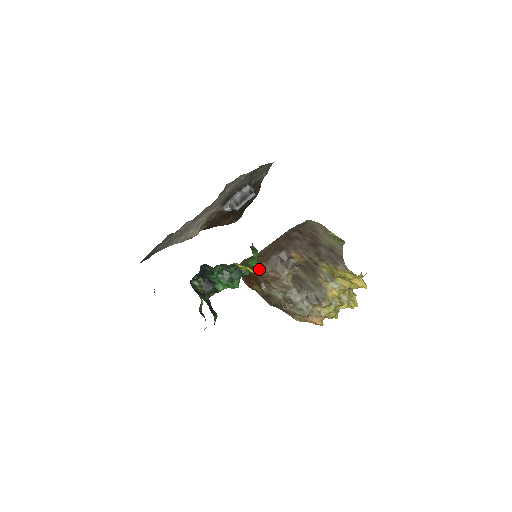
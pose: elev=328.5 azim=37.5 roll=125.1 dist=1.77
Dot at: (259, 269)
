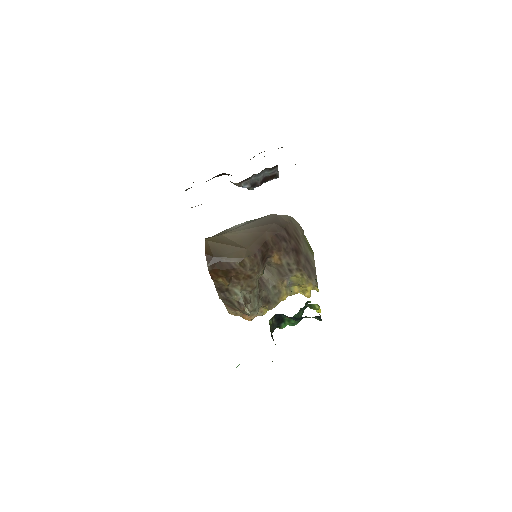
Dot at: (239, 264)
